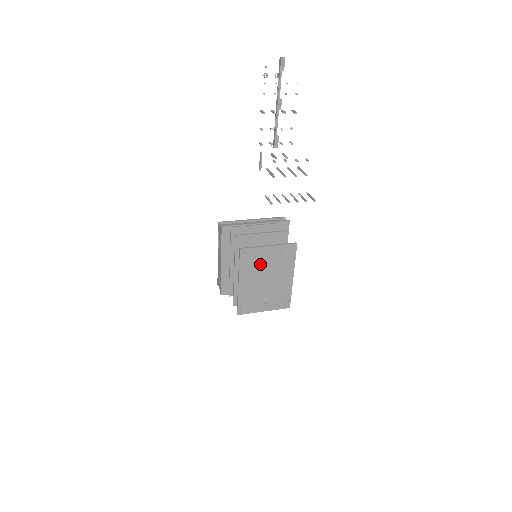
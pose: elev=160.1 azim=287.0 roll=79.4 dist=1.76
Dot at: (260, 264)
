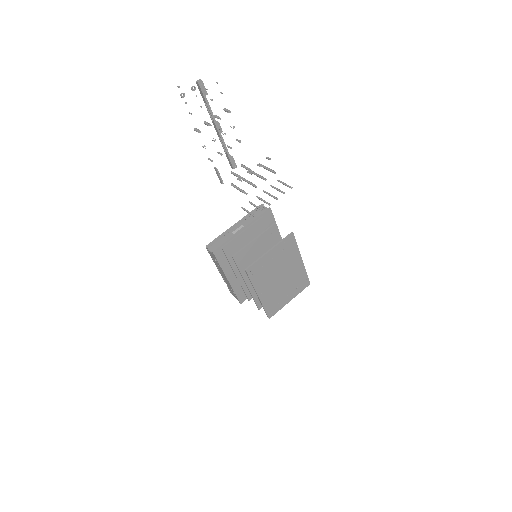
Dot at: (269, 270)
